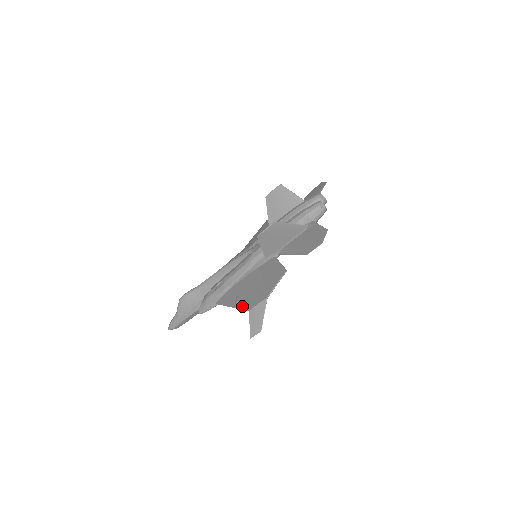
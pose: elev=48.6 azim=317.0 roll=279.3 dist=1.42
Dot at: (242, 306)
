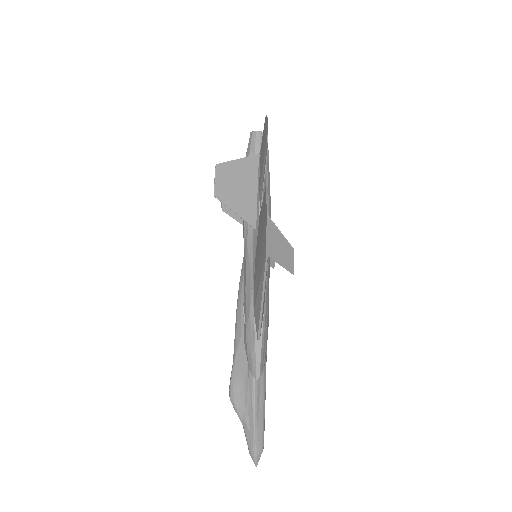
Dot at: (262, 271)
